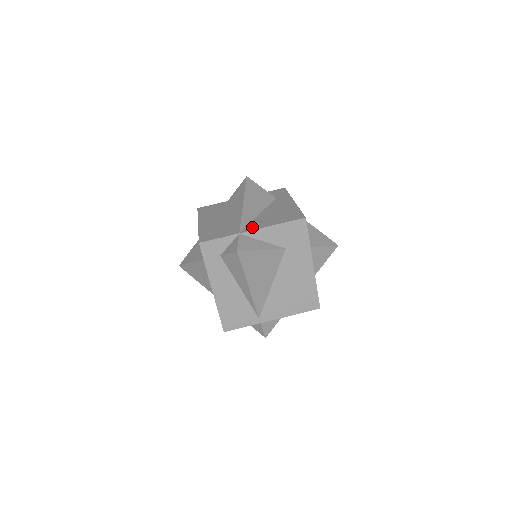
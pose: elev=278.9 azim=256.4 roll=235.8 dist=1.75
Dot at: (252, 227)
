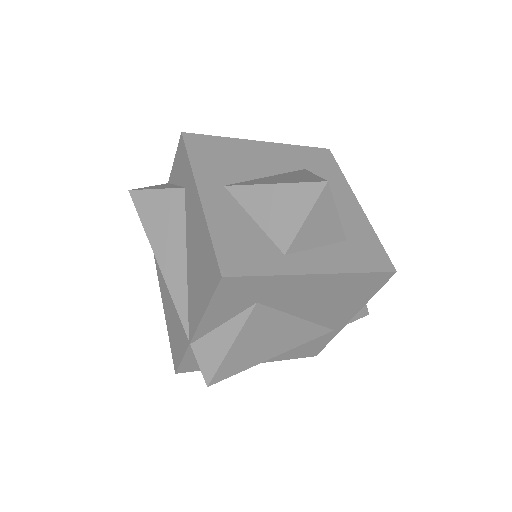
Dot at: (192, 322)
